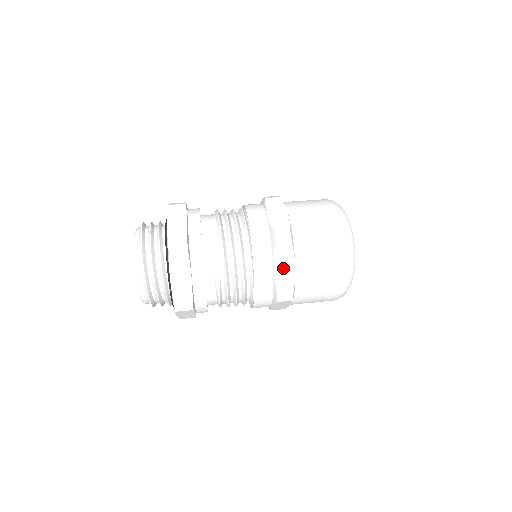
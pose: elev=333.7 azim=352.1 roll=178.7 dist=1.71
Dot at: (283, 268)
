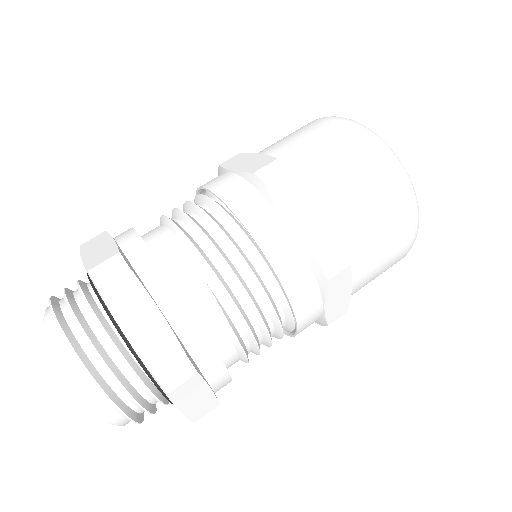
Dot at: (302, 217)
